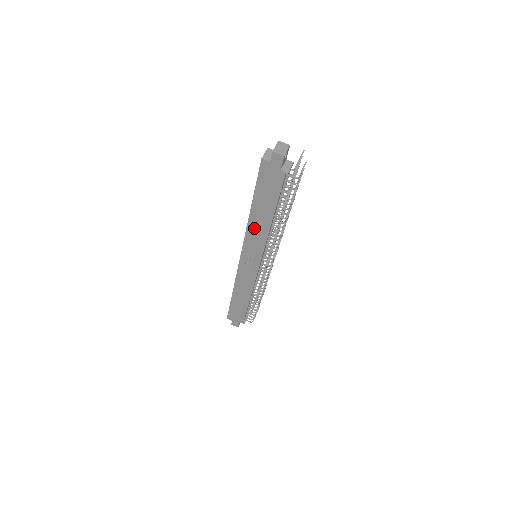
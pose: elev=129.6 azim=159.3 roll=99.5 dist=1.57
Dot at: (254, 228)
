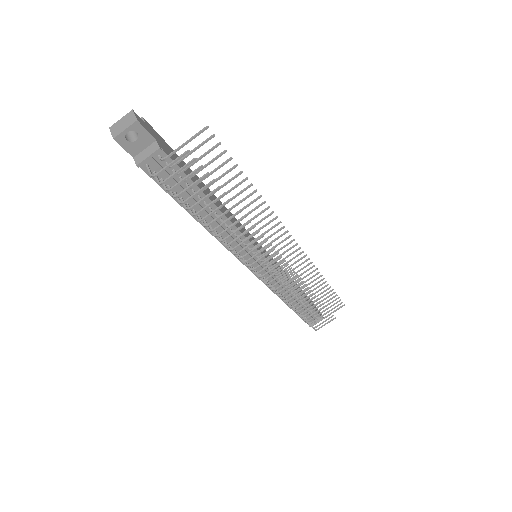
Dot at: occluded
